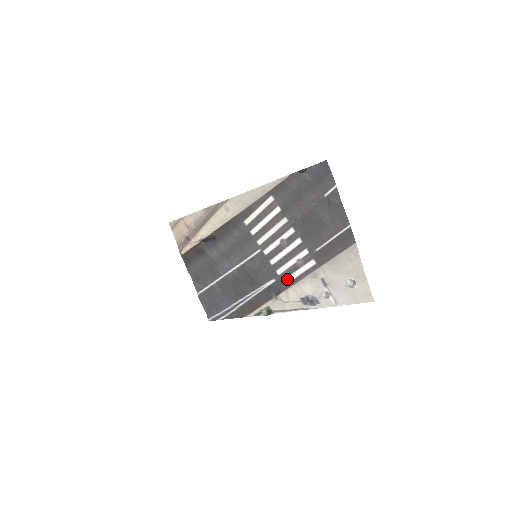
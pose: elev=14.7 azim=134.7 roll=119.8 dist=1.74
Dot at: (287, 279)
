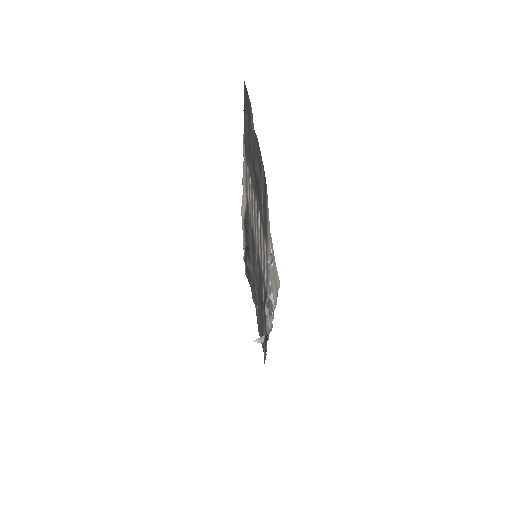
Dot at: (265, 280)
